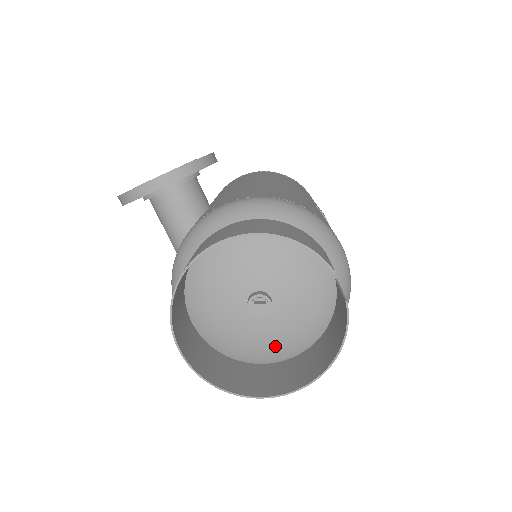
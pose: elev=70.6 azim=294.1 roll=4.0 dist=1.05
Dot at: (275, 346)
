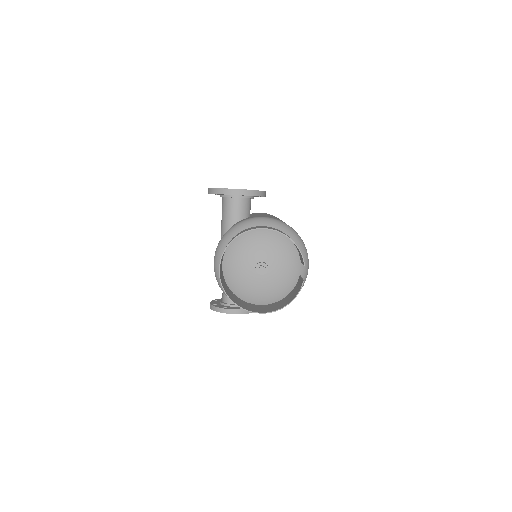
Dot at: (257, 294)
